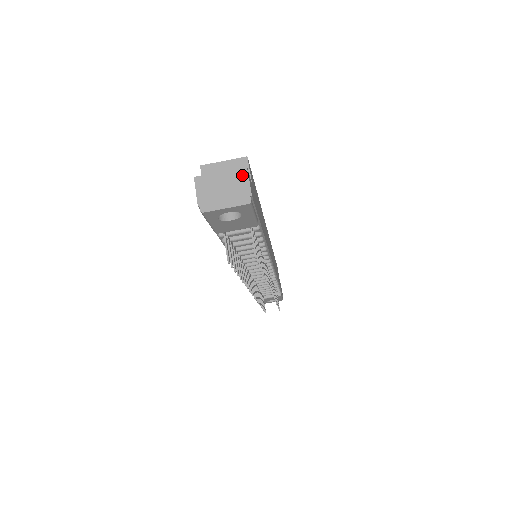
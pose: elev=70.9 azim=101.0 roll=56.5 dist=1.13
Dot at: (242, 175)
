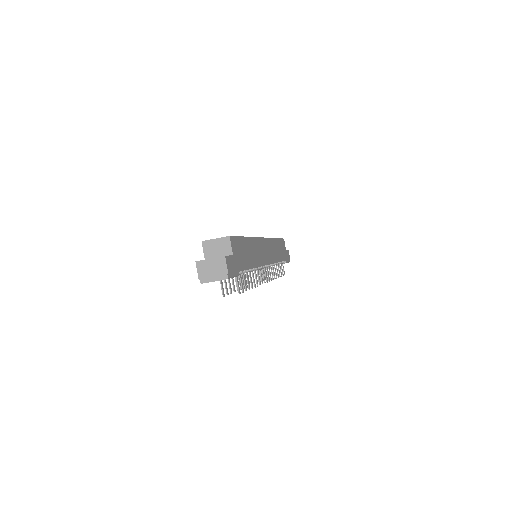
Dot at: (222, 261)
